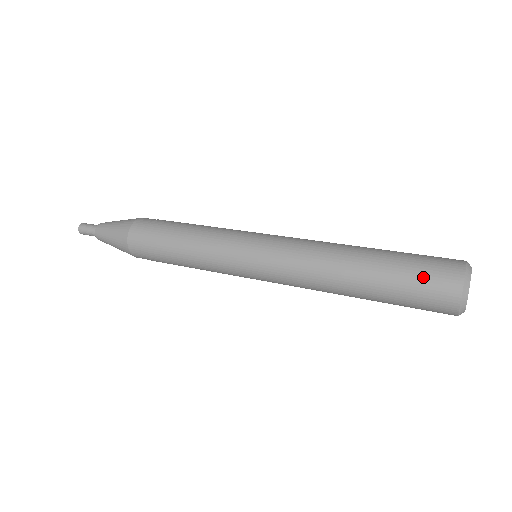
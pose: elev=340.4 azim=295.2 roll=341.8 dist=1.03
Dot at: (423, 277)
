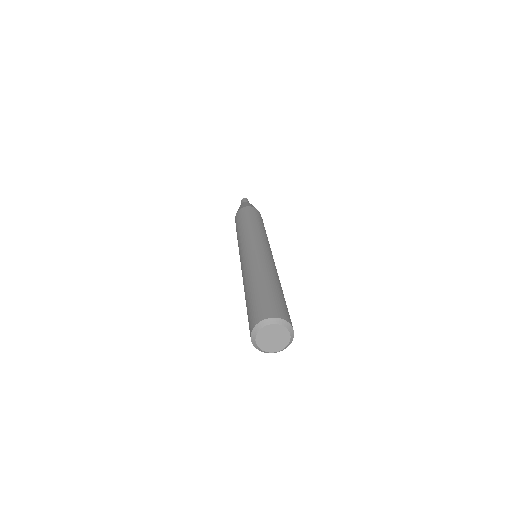
Dot at: (266, 302)
